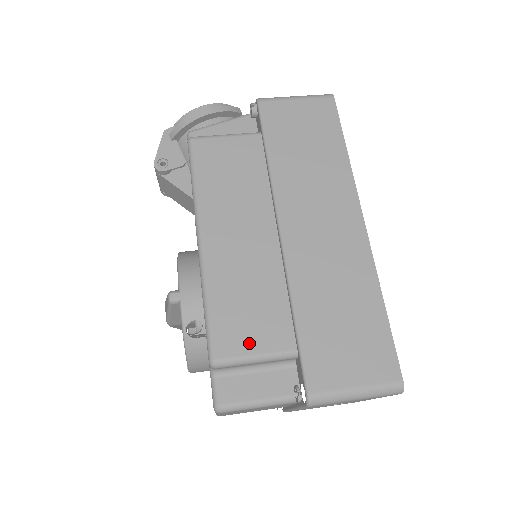
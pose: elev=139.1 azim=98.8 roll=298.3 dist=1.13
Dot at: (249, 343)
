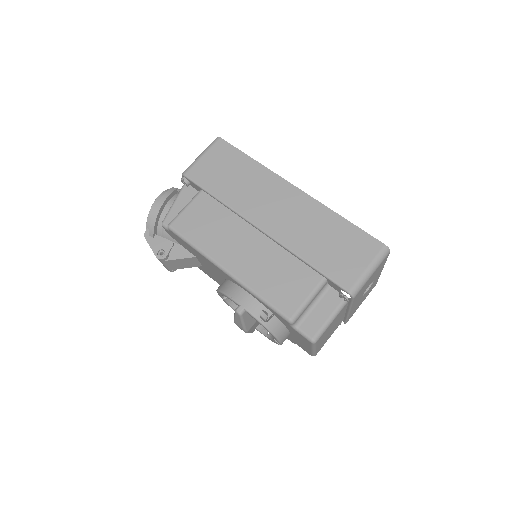
Dot at: (299, 296)
